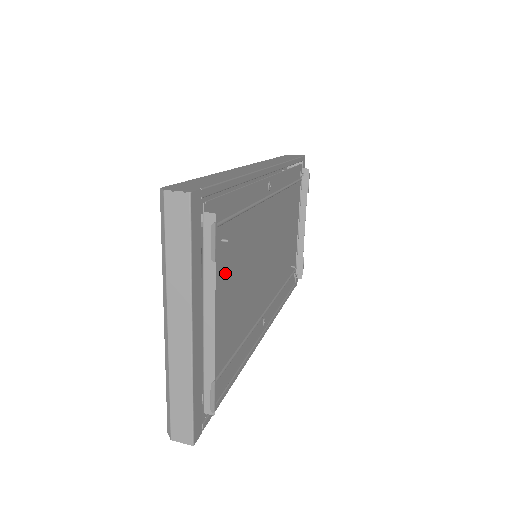
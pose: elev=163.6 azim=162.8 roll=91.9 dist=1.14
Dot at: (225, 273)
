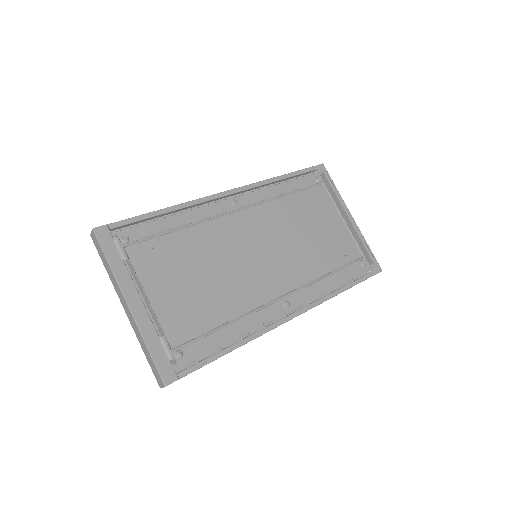
Dot at: (170, 269)
